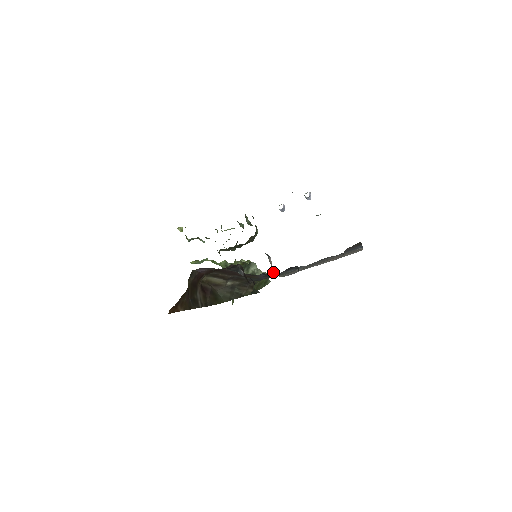
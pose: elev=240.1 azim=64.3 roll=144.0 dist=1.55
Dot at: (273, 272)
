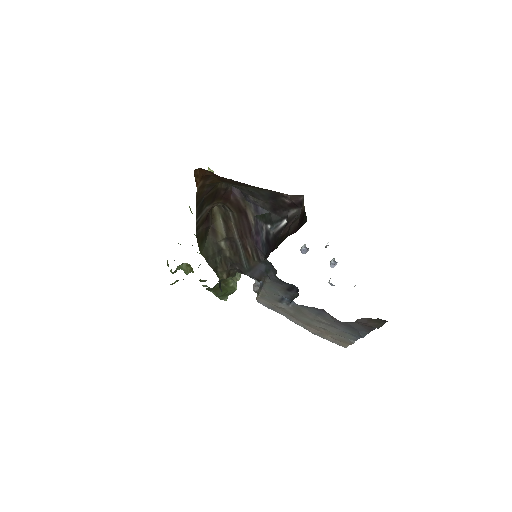
Dot at: (256, 285)
